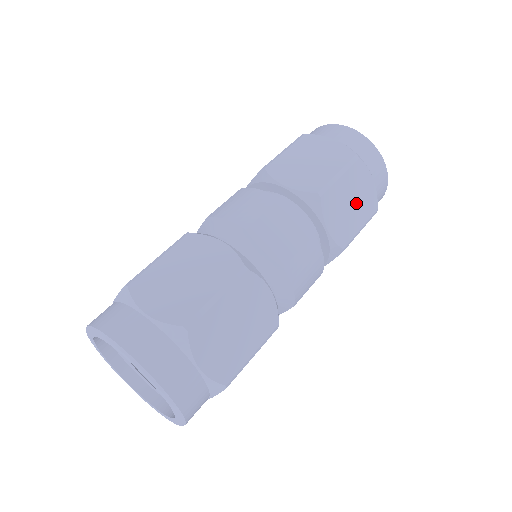
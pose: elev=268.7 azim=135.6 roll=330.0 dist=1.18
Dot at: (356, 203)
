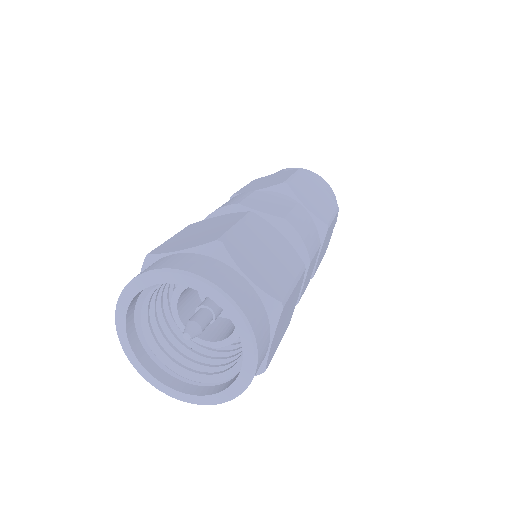
Dot at: (318, 197)
